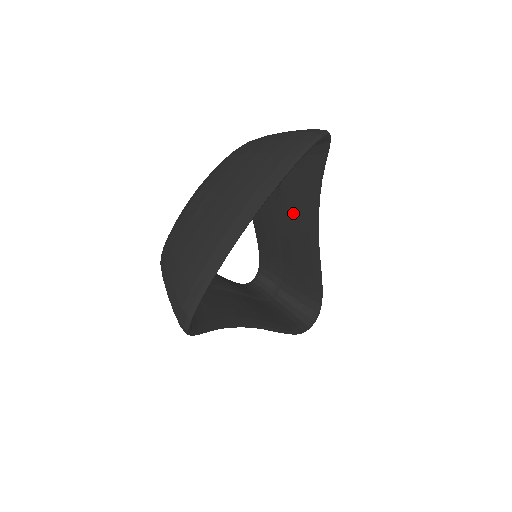
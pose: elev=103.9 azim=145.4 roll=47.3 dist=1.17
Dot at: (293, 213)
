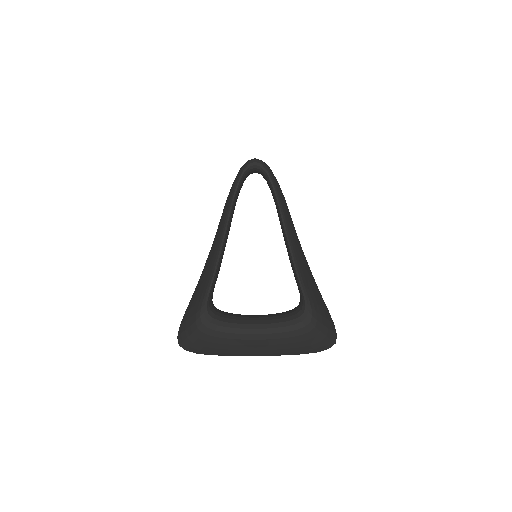
Dot at: occluded
